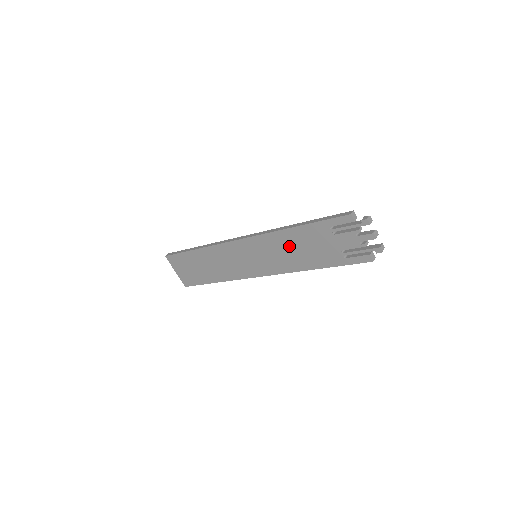
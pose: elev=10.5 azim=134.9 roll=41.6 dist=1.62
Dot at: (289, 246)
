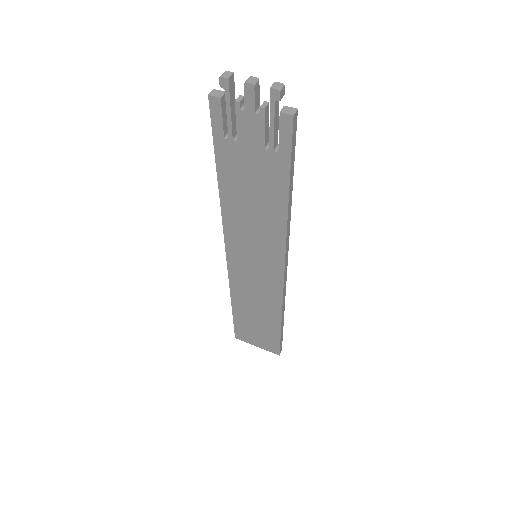
Dot at: (245, 209)
